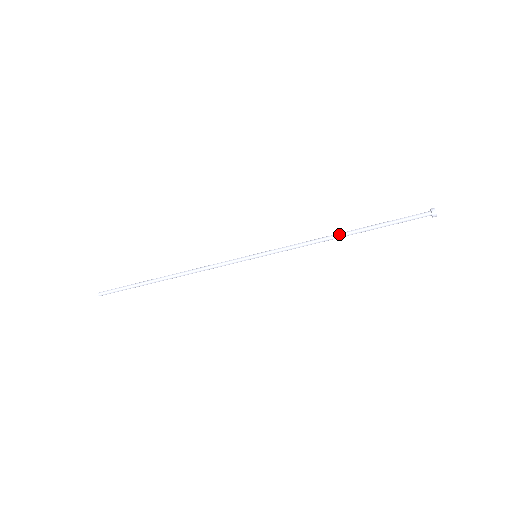
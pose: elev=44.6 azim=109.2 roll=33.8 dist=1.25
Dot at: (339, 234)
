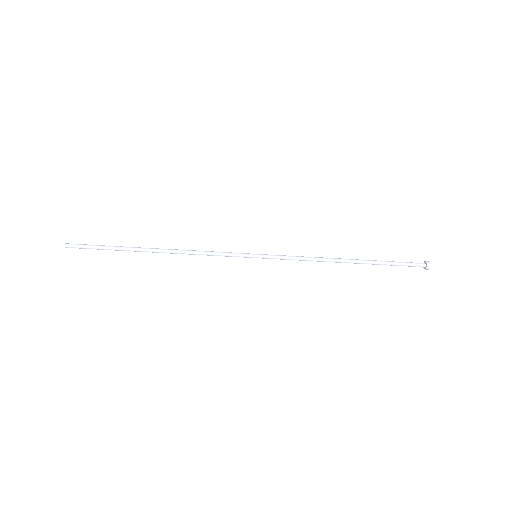
Dot at: (342, 261)
